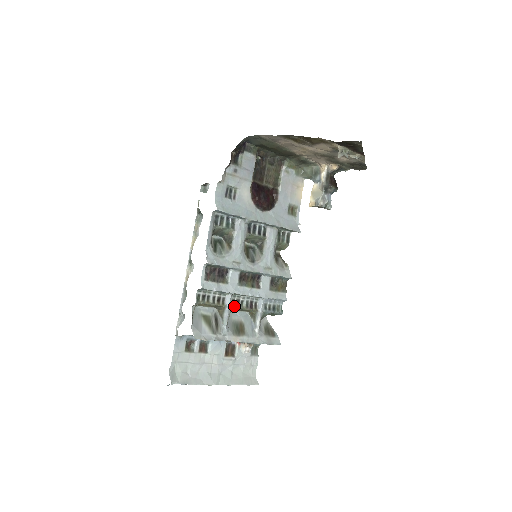
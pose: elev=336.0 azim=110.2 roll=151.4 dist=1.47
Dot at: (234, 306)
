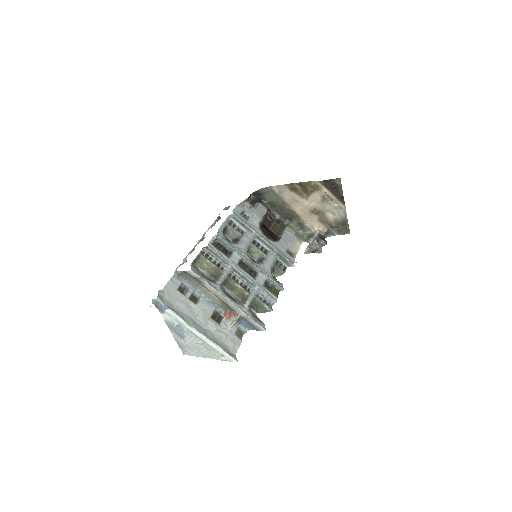
Dot at: (230, 277)
